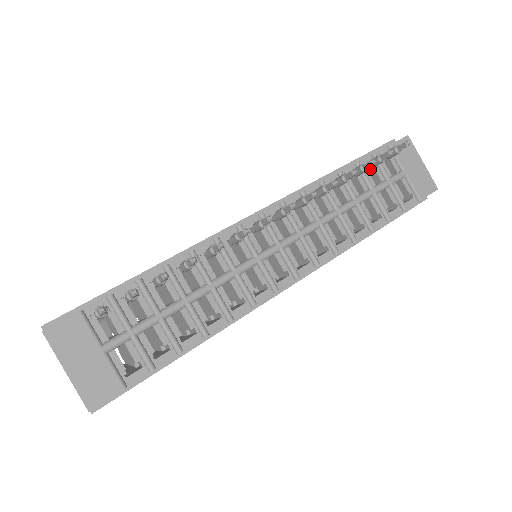
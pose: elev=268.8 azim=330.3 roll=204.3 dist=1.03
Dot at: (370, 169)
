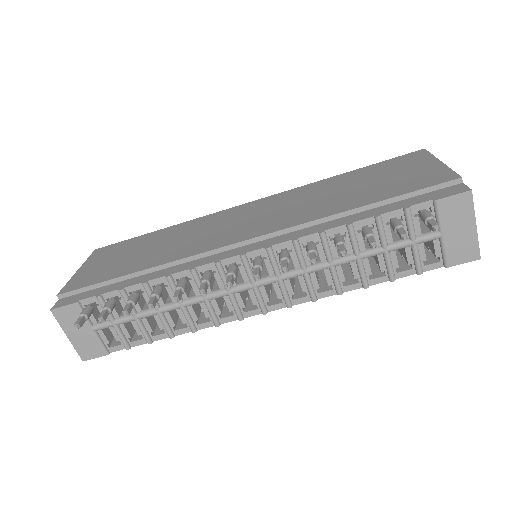
Dot at: occluded
